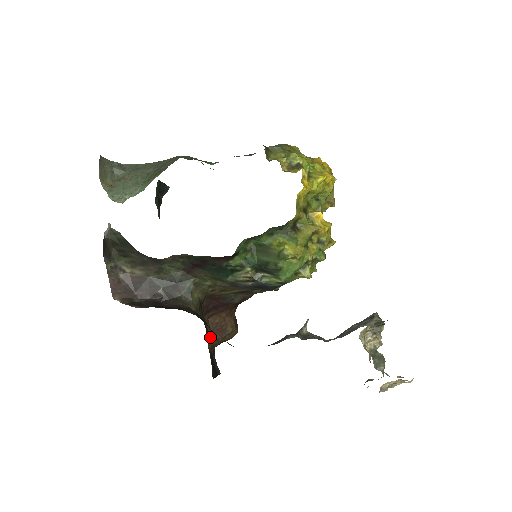
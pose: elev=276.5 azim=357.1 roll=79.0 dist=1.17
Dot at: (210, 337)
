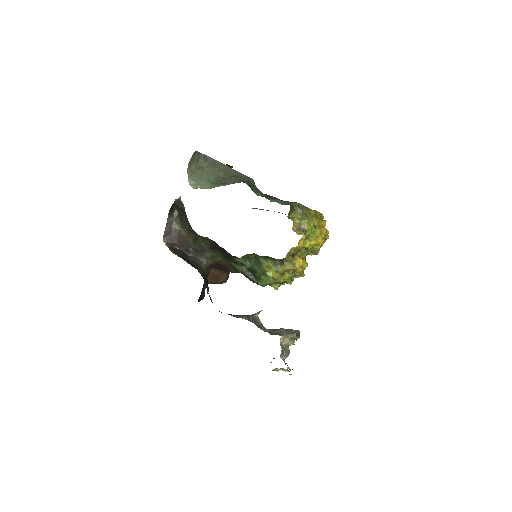
Dot at: (208, 279)
